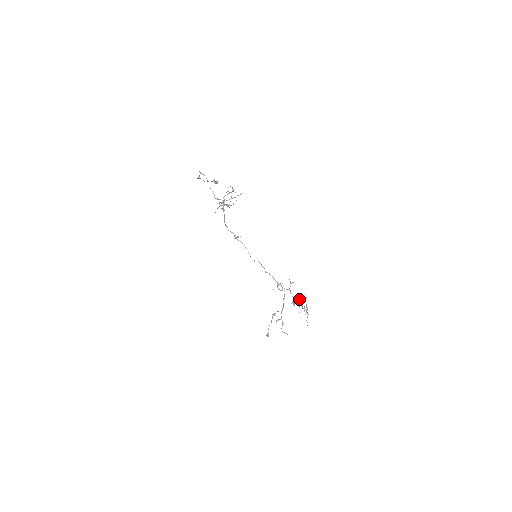
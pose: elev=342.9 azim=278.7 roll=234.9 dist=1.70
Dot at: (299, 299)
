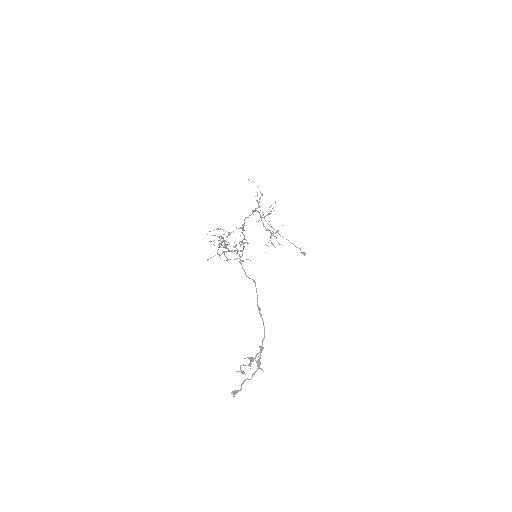
Dot at: occluded
